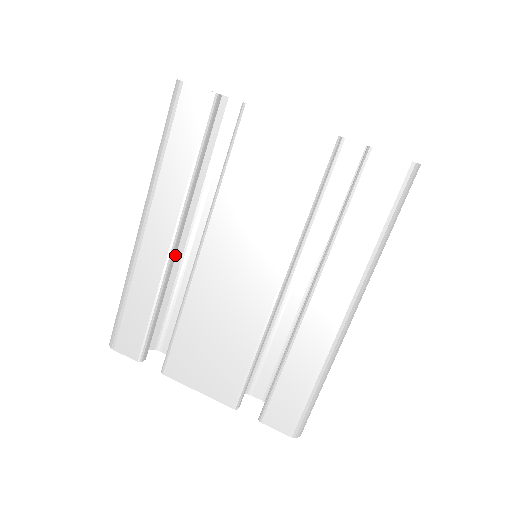
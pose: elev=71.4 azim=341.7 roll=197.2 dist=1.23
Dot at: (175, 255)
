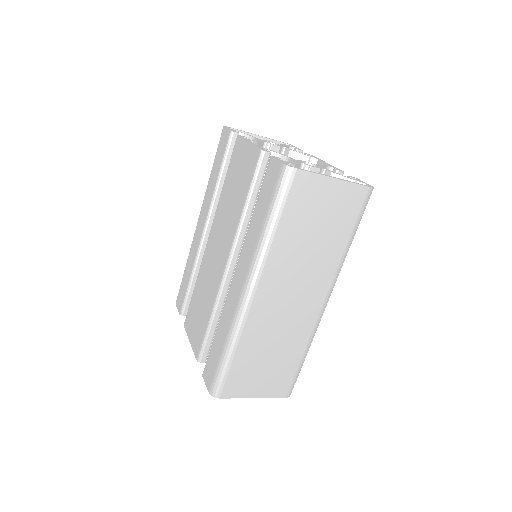
Dot at: occluded
